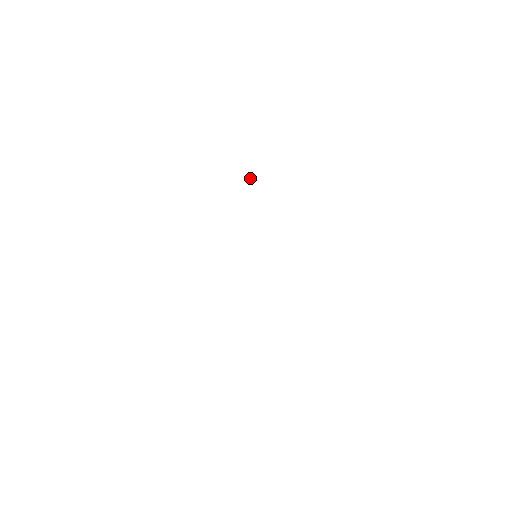
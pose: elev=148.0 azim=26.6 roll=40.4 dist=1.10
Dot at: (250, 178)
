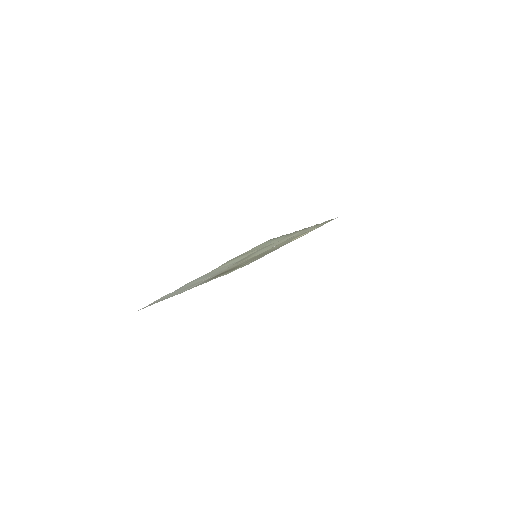
Dot at: (308, 232)
